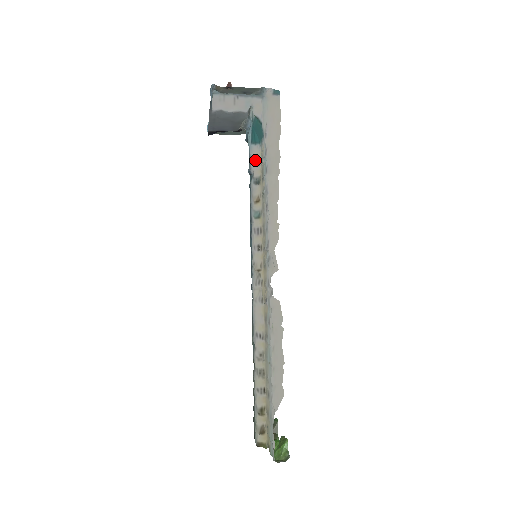
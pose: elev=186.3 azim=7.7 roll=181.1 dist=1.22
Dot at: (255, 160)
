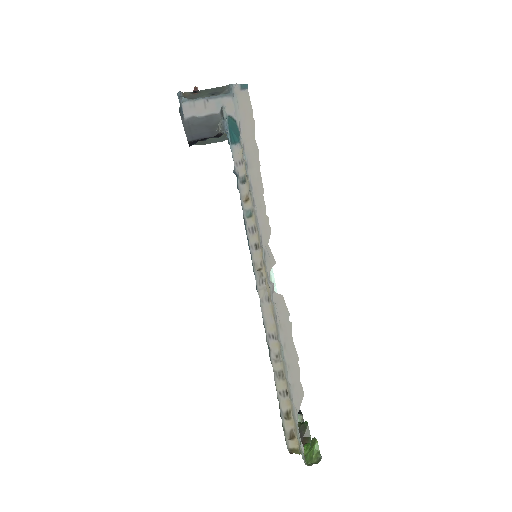
Dot at: (238, 160)
